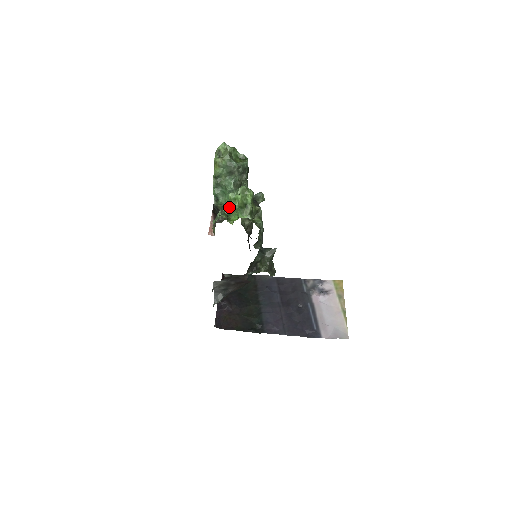
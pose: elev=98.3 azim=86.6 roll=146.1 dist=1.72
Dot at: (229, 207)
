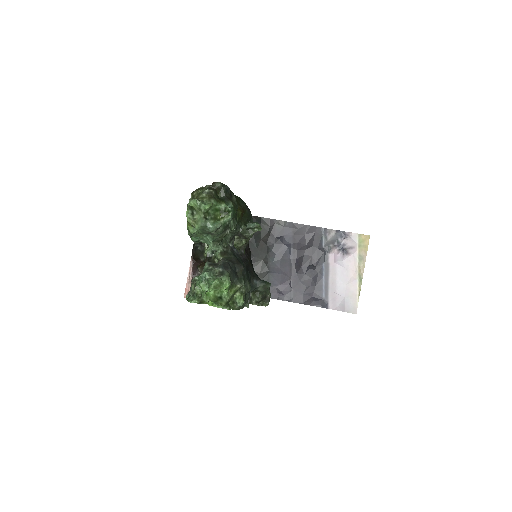
Dot at: occluded
